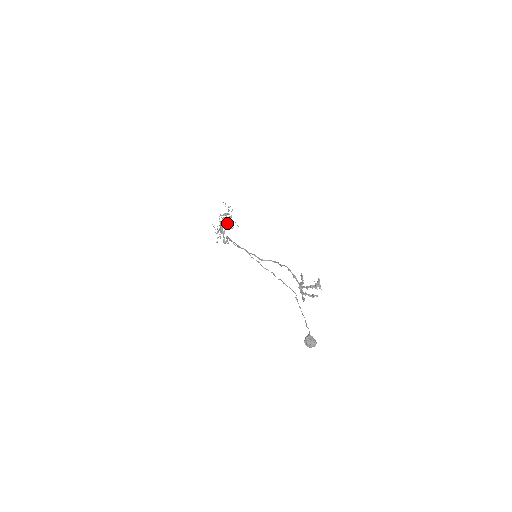
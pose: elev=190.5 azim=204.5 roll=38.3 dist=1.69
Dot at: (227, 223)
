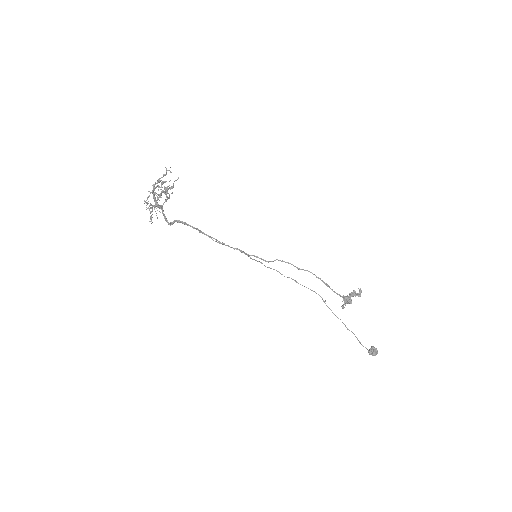
Dot at: occluded
